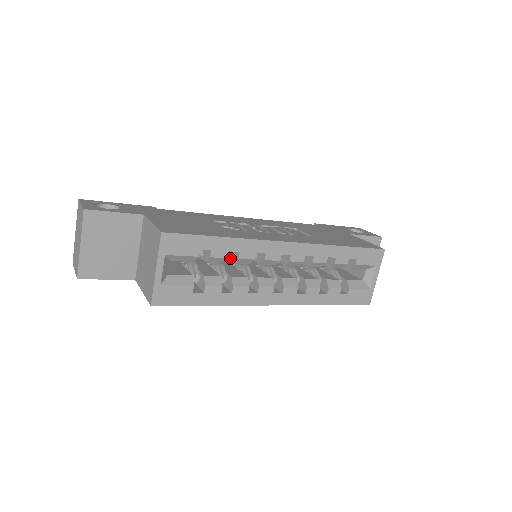
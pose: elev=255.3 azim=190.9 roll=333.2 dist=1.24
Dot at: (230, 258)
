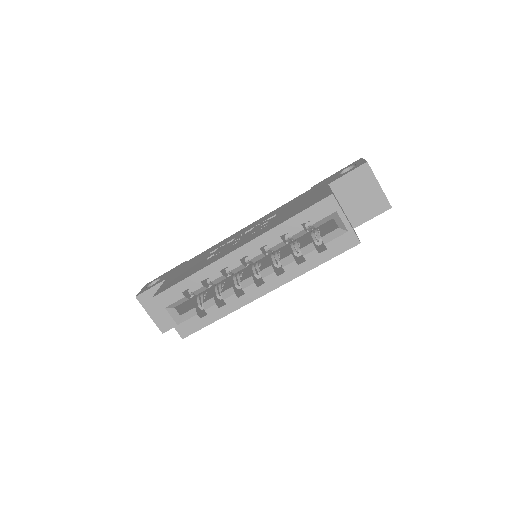
Dot at: occluded
